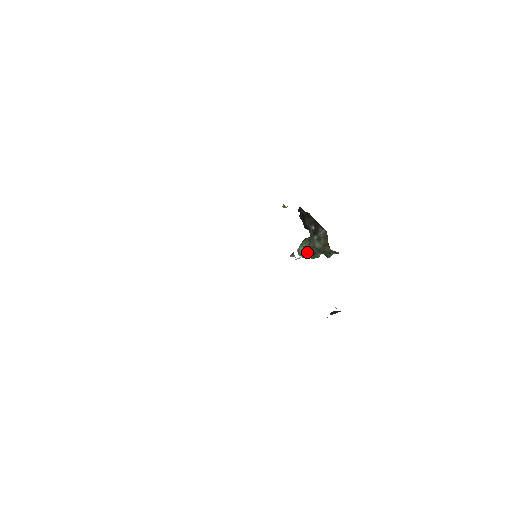
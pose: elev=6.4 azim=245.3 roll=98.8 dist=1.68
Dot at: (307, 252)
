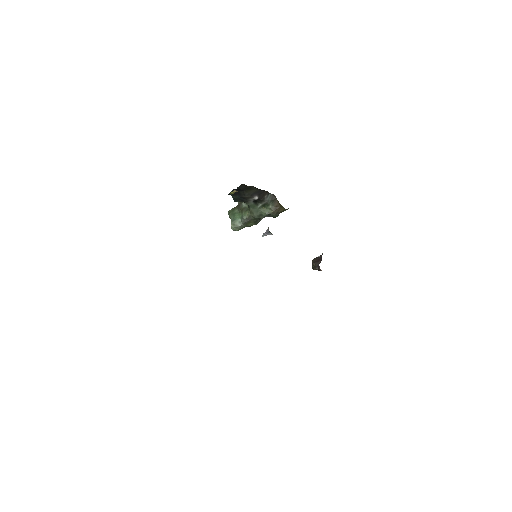
Dot at: (248, 223)
